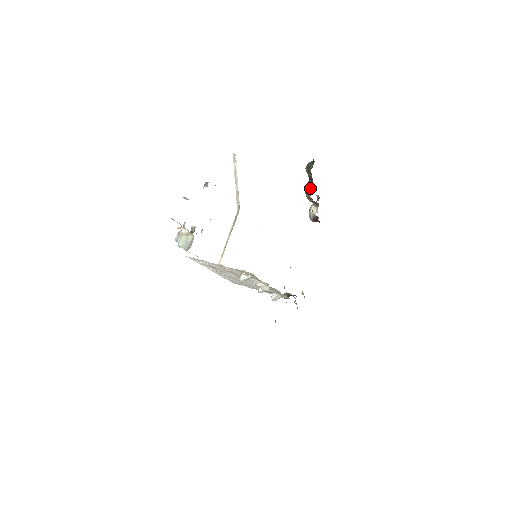
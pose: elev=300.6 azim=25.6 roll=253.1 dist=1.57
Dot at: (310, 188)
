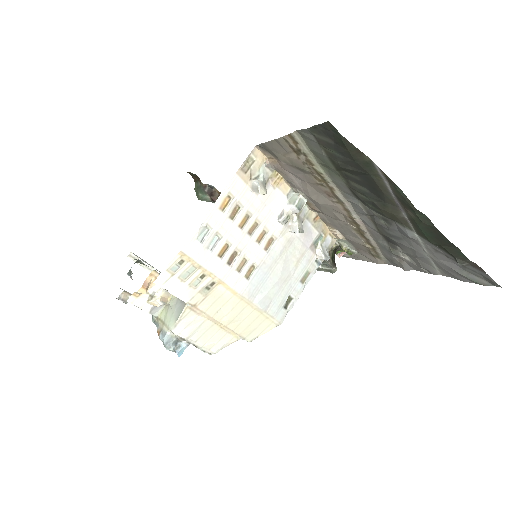
Dot at: occluded
